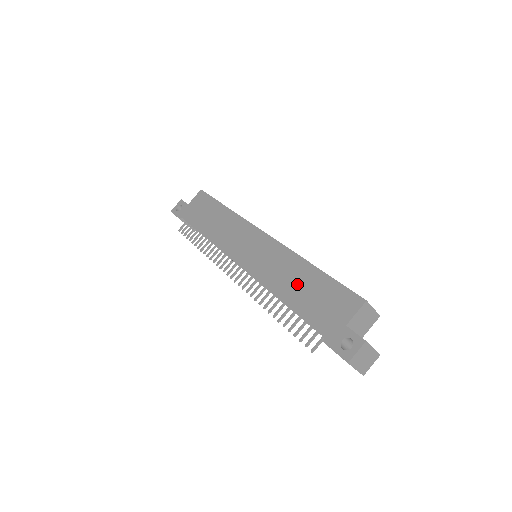
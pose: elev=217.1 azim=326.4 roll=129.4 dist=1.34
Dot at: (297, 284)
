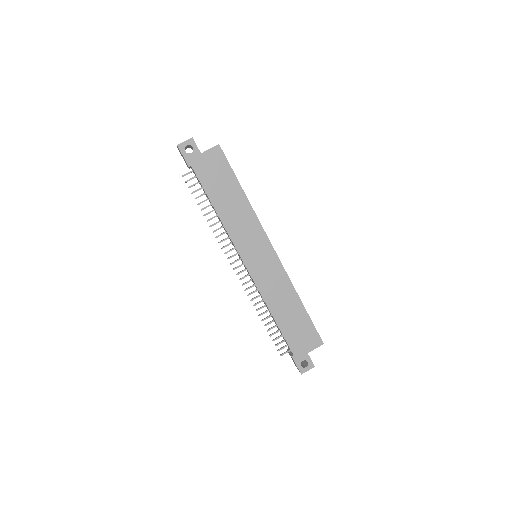
Dot at: (287, 311)
